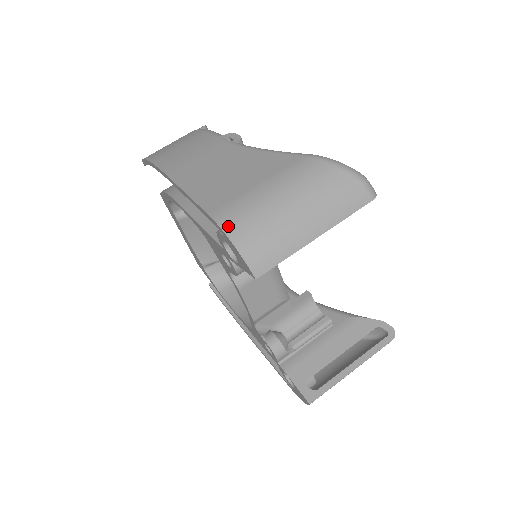
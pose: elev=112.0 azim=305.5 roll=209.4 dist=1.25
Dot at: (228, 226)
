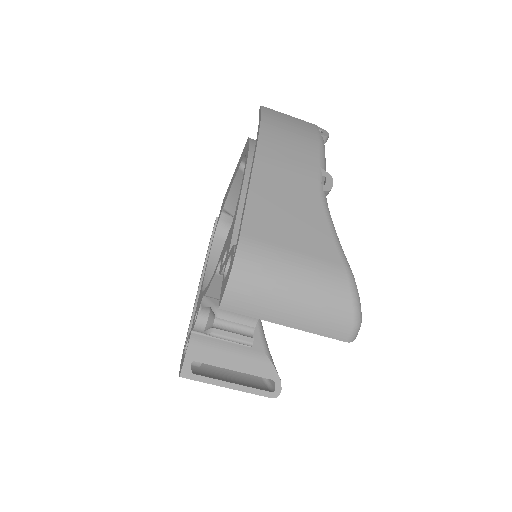
Dot at: (241, 258)
